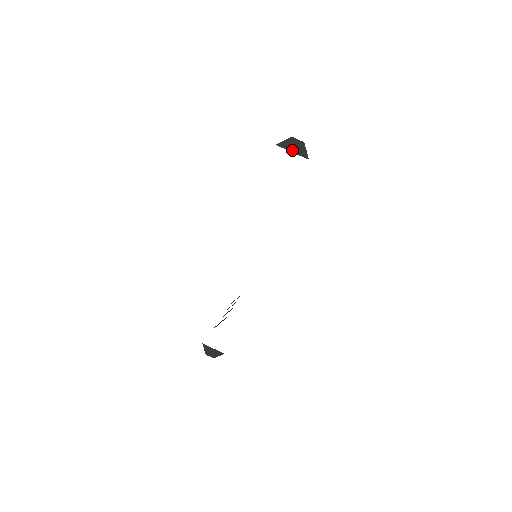
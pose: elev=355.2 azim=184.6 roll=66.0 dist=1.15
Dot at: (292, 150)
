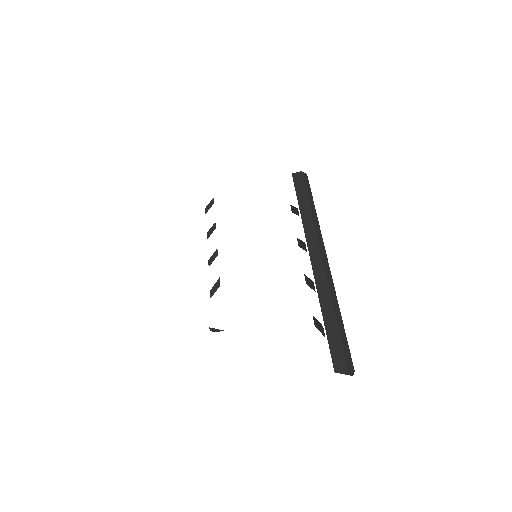
Dot at: occluded
